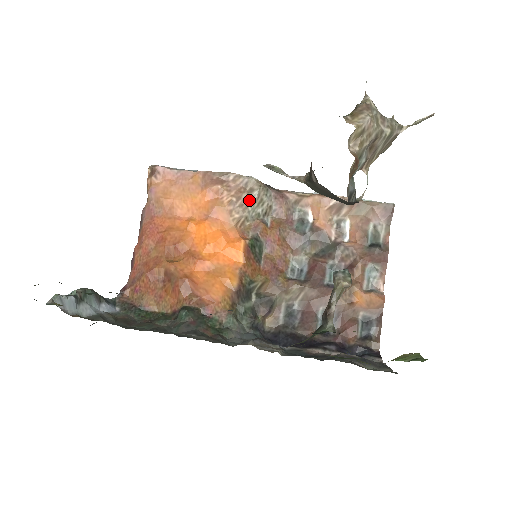
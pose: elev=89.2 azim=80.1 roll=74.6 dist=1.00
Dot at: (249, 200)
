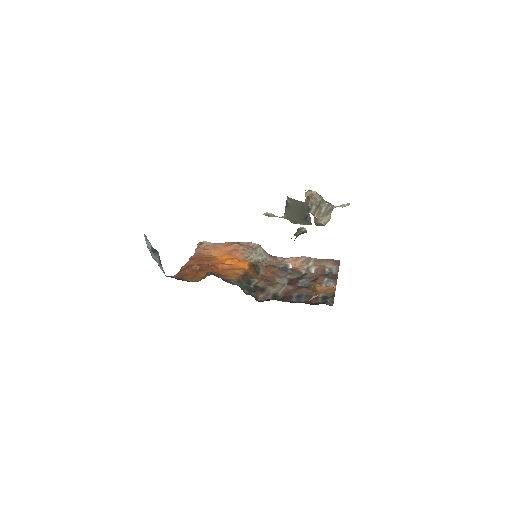
Dot at: (254, 251)
